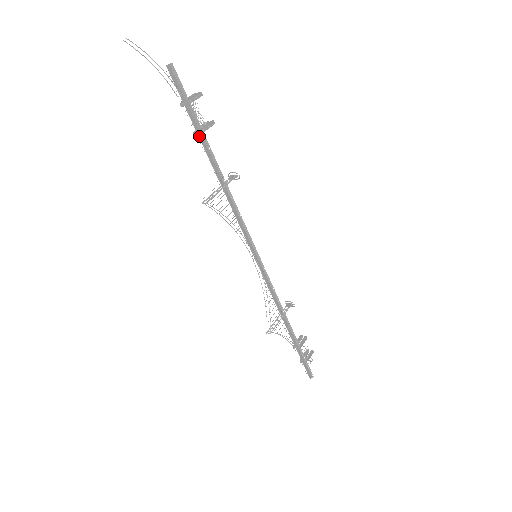
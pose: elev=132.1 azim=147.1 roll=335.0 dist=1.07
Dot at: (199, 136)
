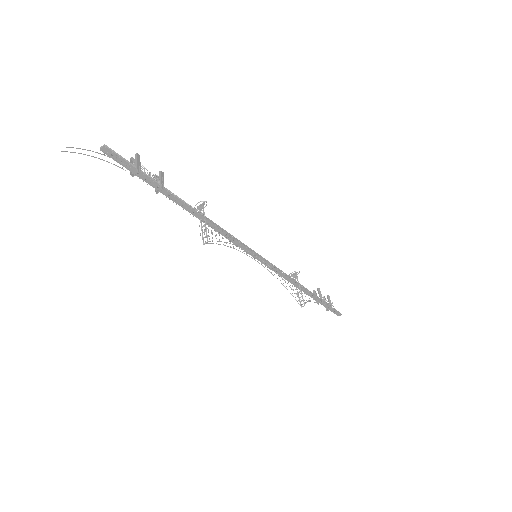
Dot at: (160, 192)
